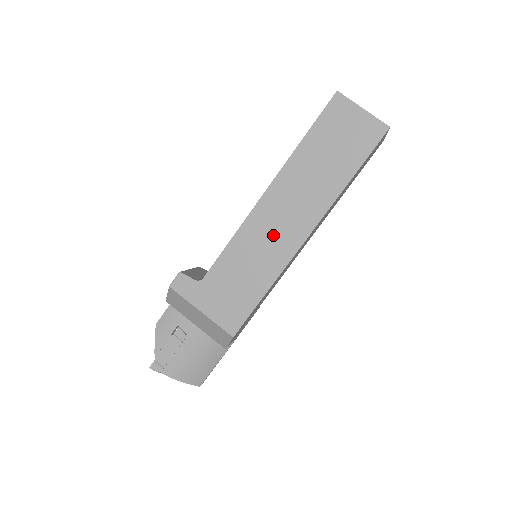
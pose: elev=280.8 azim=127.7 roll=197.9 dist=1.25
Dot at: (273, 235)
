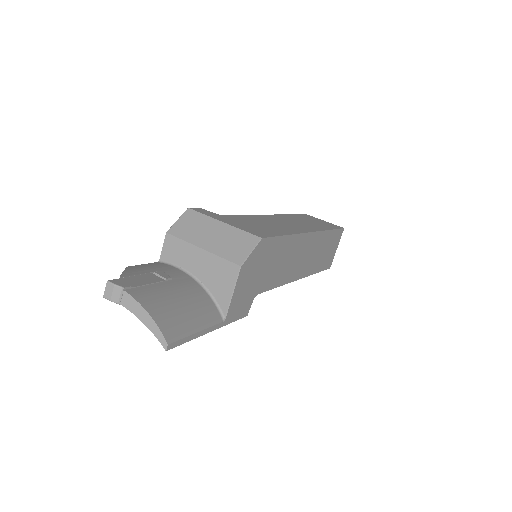
Dot at: (284, 224)
